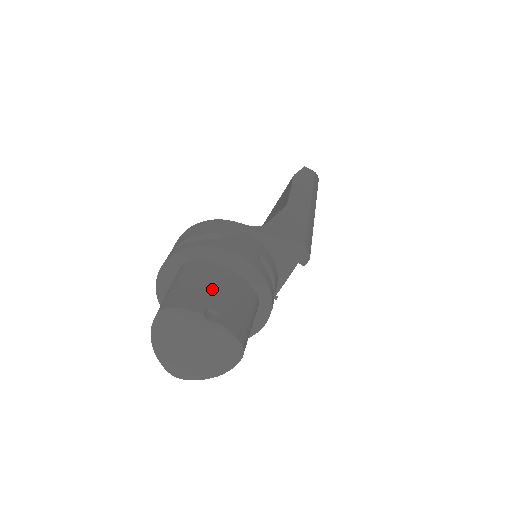
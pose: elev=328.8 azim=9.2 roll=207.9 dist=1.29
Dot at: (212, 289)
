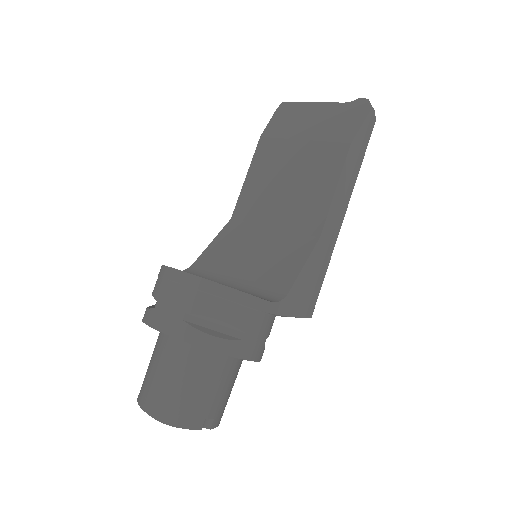
Dot at: (213, 393)
